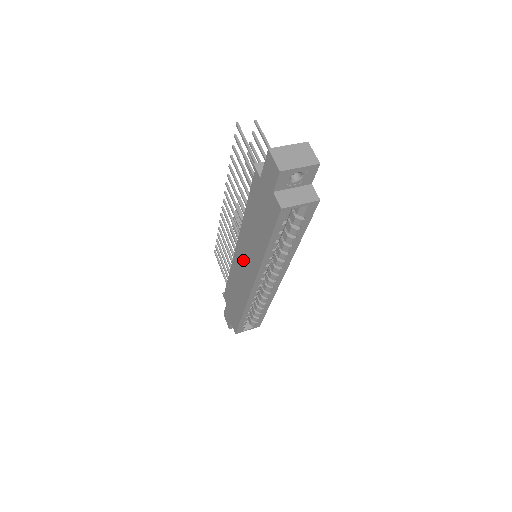
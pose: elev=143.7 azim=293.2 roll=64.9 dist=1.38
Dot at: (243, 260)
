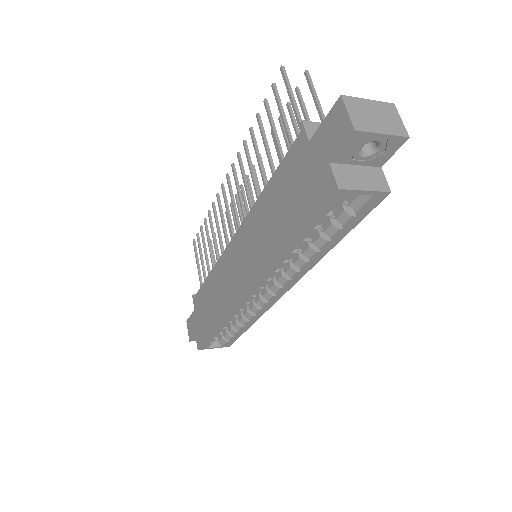
Dot at: (239, 257)
